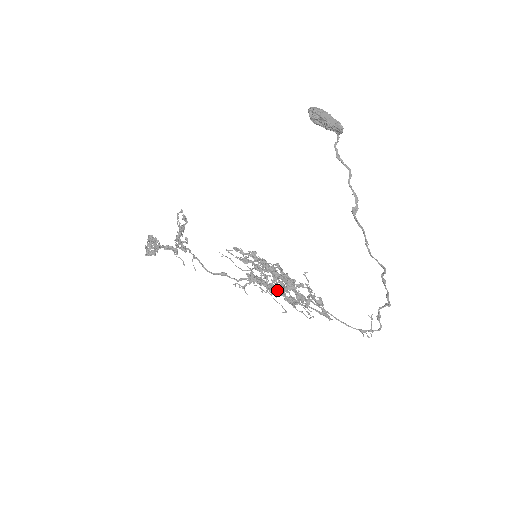
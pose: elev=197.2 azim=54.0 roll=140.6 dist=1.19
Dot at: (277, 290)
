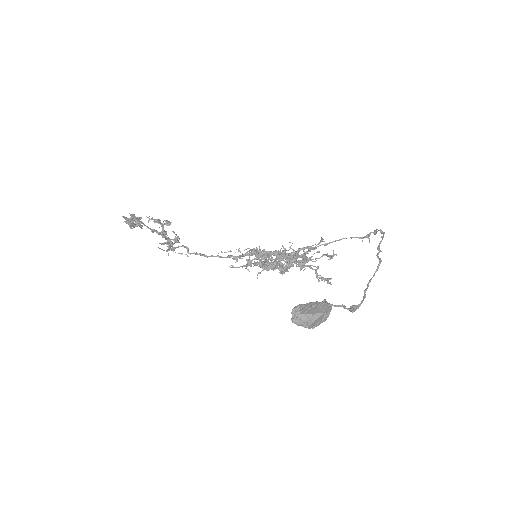
Dot at: (286, 269)
